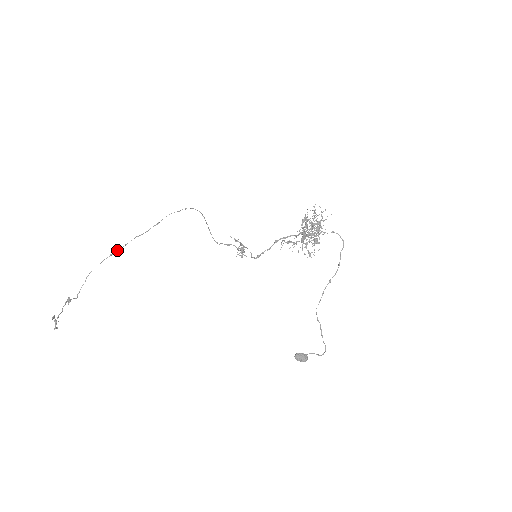
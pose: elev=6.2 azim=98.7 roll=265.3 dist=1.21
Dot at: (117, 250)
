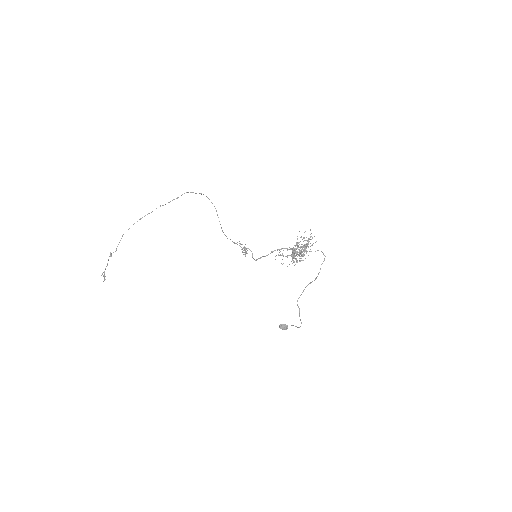
Dot at: occluded
